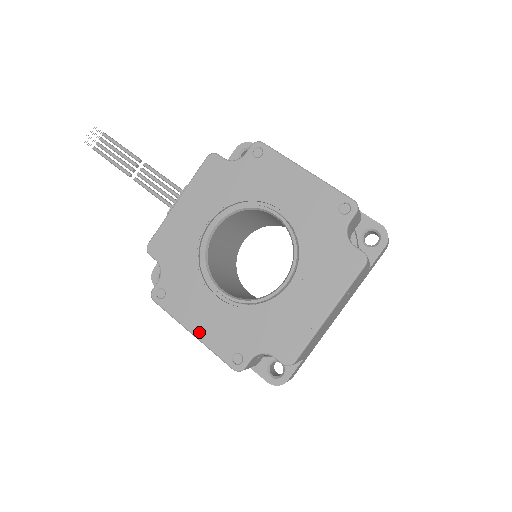
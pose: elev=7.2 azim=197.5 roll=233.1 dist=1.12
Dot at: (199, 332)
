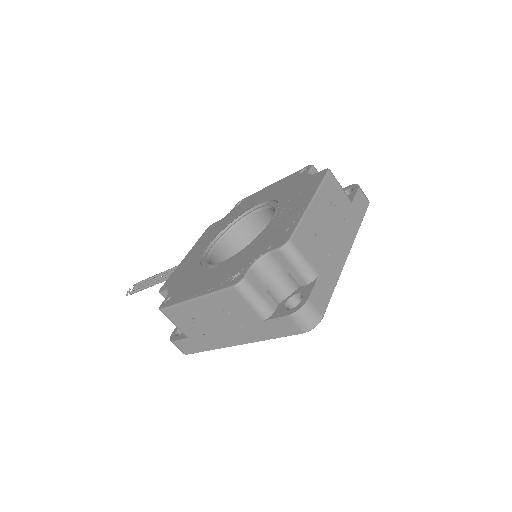
Dot at: (200, 292)
